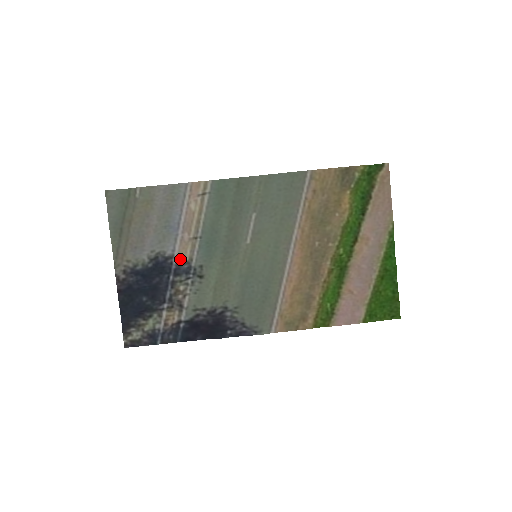
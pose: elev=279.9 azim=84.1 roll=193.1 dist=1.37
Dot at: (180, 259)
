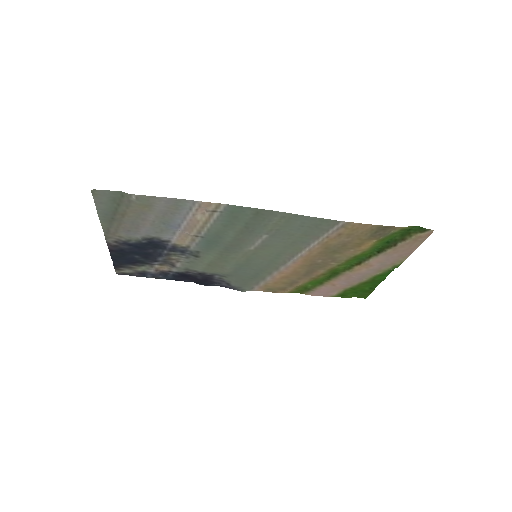
Dot at: (177, 244)
